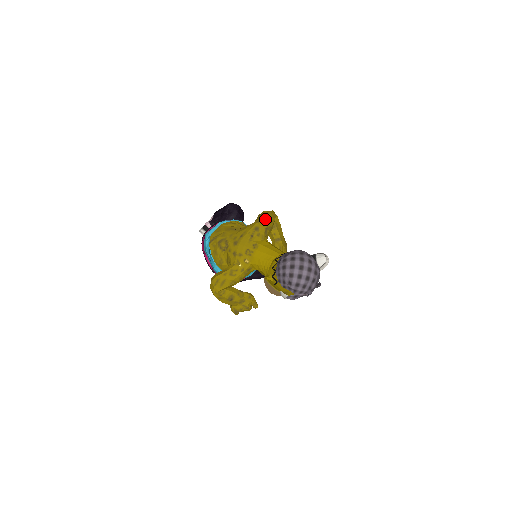
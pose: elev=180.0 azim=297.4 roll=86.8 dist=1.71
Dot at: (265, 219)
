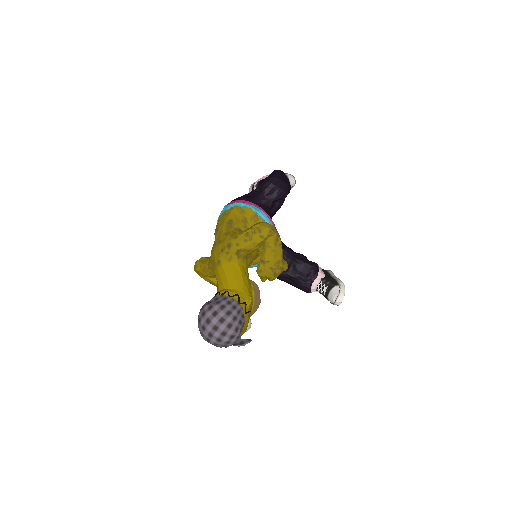
Dot at: (243, 239)
